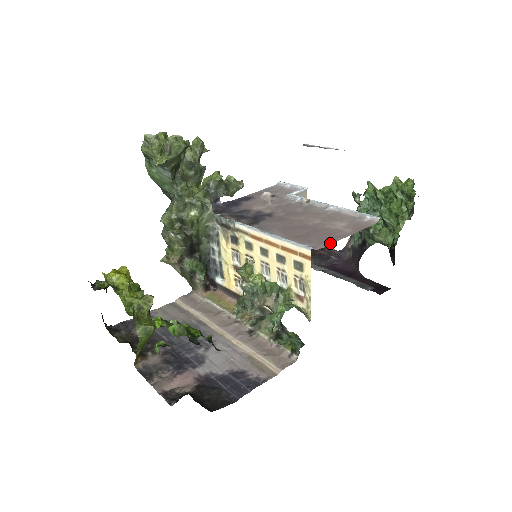
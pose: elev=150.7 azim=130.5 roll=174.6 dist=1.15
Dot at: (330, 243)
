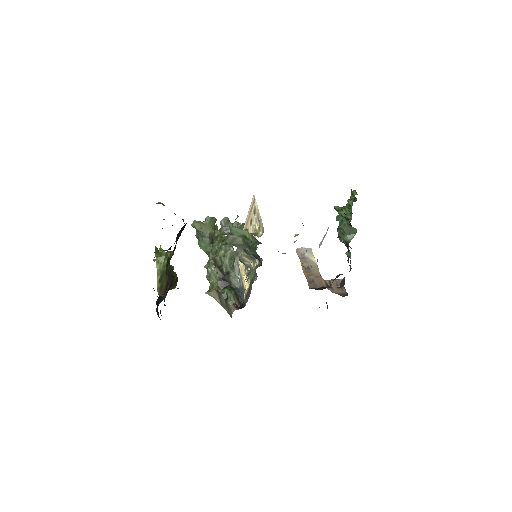
Dot at: occluded
